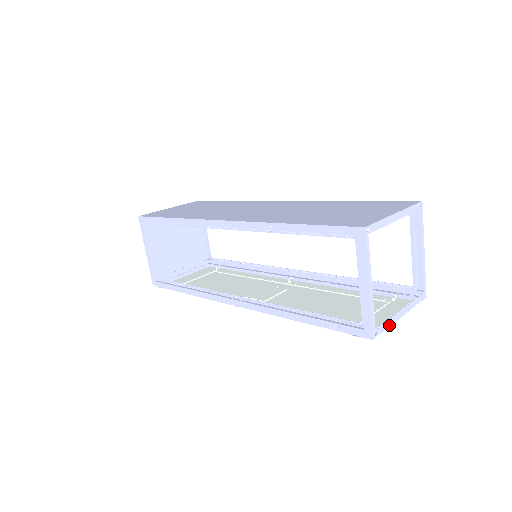
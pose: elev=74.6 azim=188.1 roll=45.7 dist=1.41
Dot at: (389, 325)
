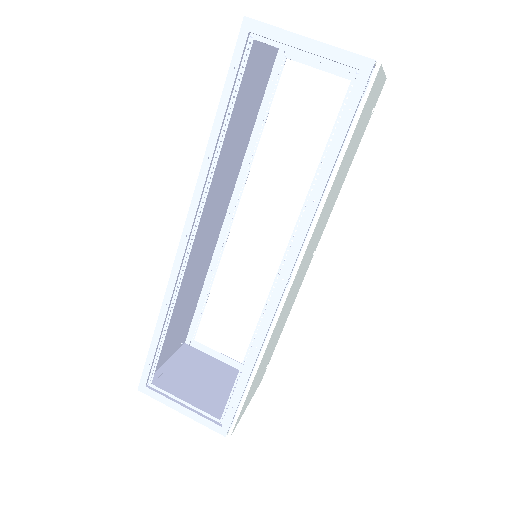
Dot at: occluded
